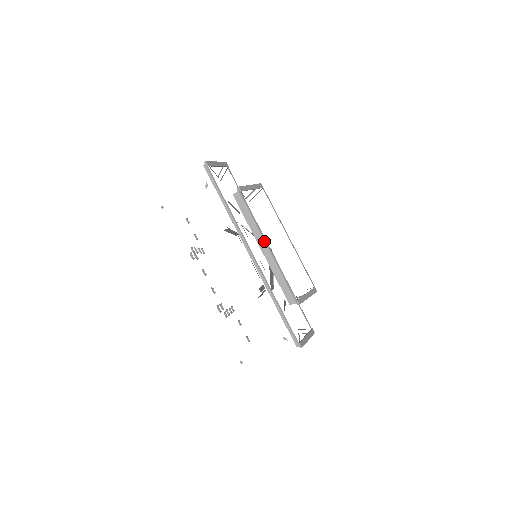
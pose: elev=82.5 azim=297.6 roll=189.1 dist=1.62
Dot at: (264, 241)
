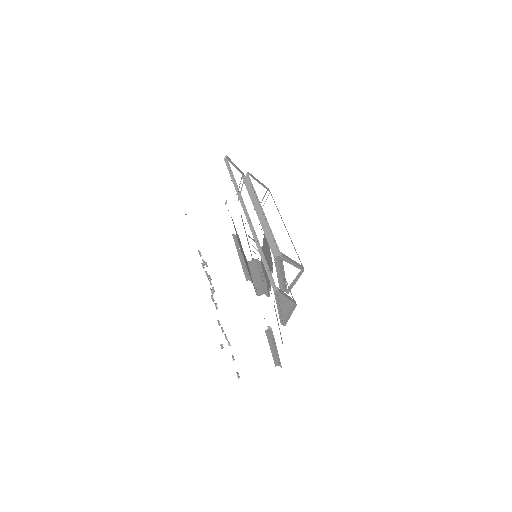
Dot at: (261, 209)
